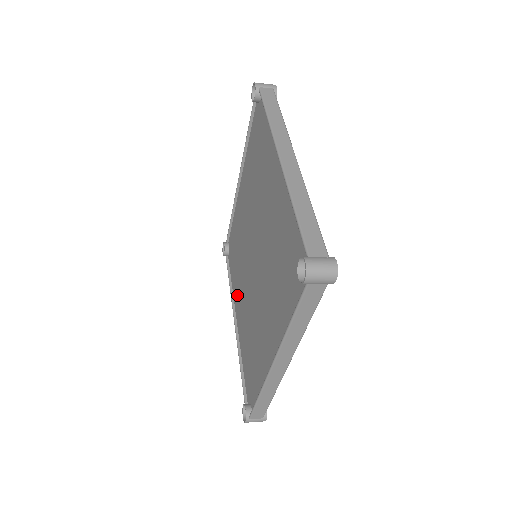
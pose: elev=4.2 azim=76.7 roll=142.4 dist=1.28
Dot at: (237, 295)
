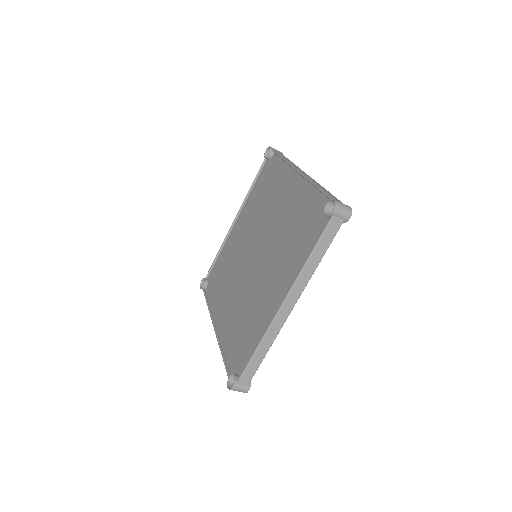
Dot at: (220, 306)
